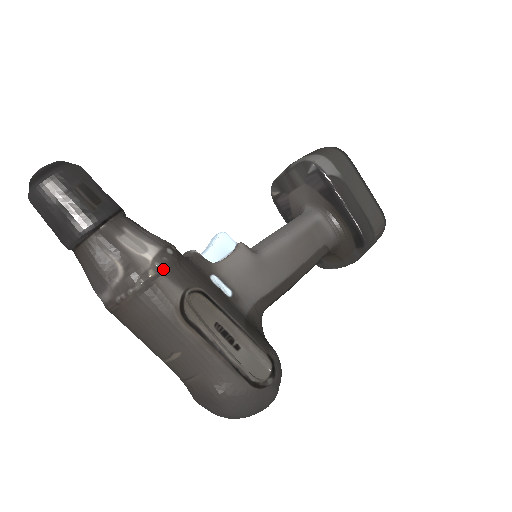
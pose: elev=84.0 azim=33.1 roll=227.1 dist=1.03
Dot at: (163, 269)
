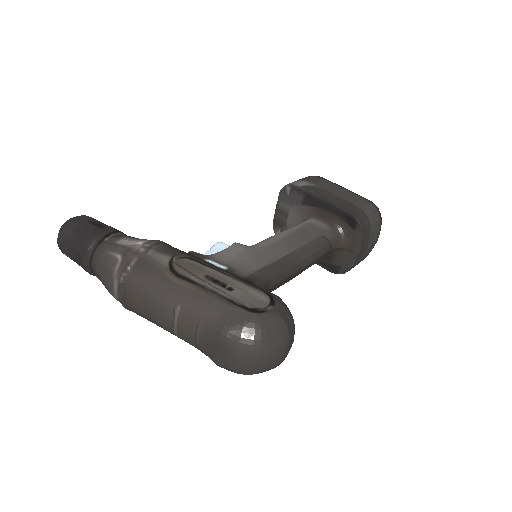
Dot at: (151, 246)
